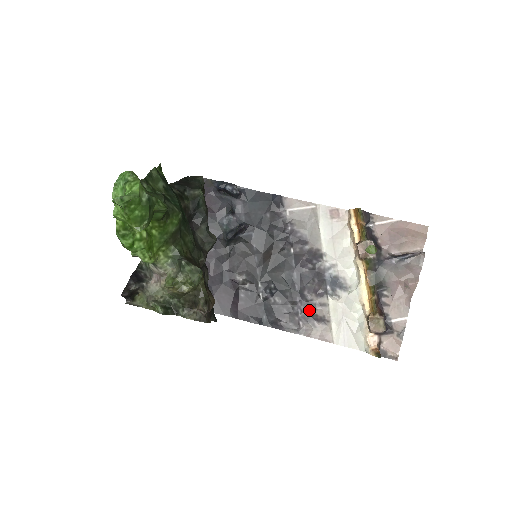
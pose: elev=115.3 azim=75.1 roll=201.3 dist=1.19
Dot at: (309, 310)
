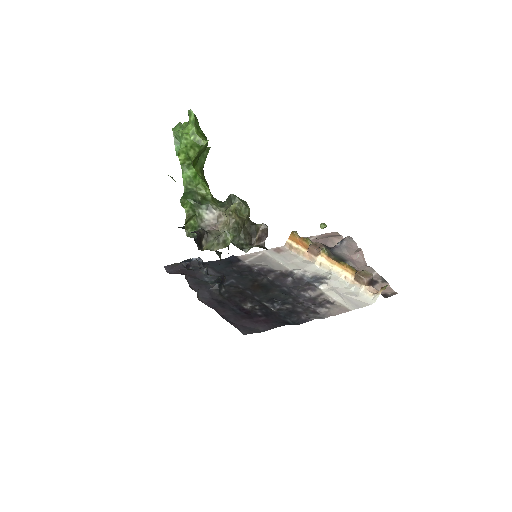
Dot at: (315, 302)
